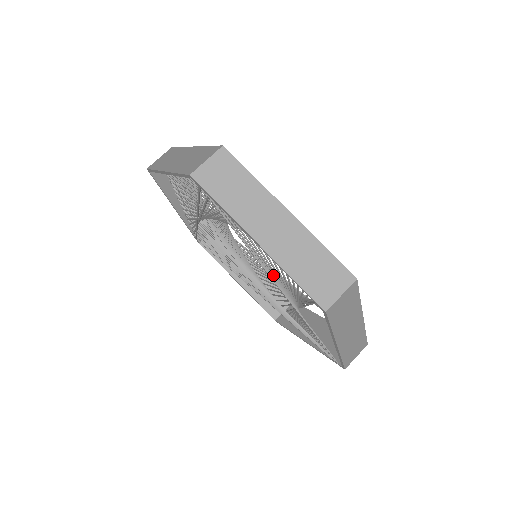
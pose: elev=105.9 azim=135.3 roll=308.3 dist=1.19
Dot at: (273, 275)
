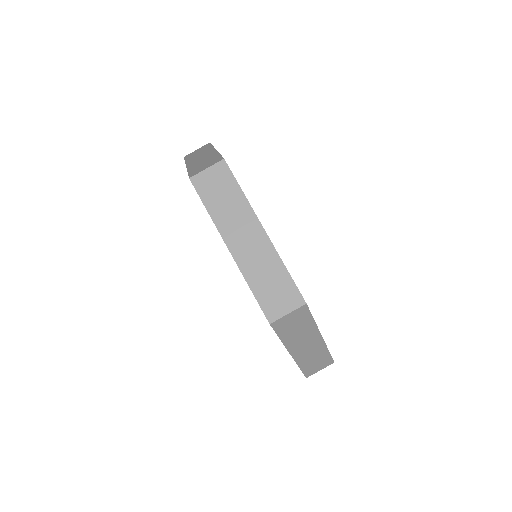
Dot at: occluded
